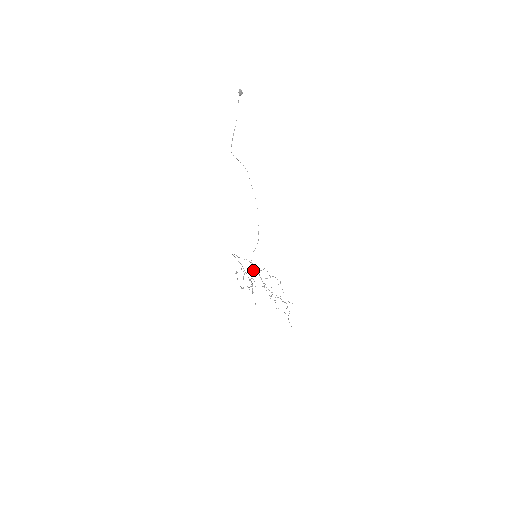
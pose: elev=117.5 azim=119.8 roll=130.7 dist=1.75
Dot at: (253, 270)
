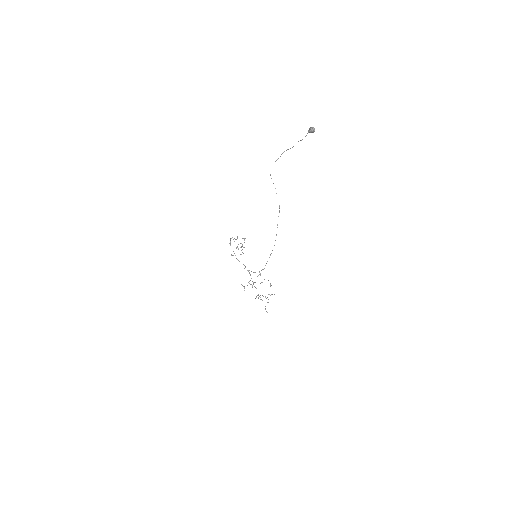
Dot at: occluded
